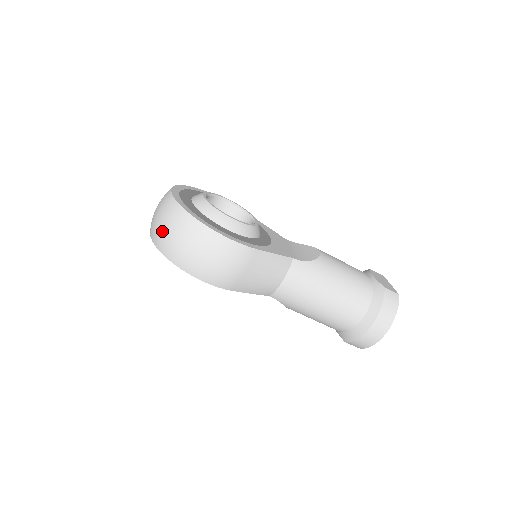
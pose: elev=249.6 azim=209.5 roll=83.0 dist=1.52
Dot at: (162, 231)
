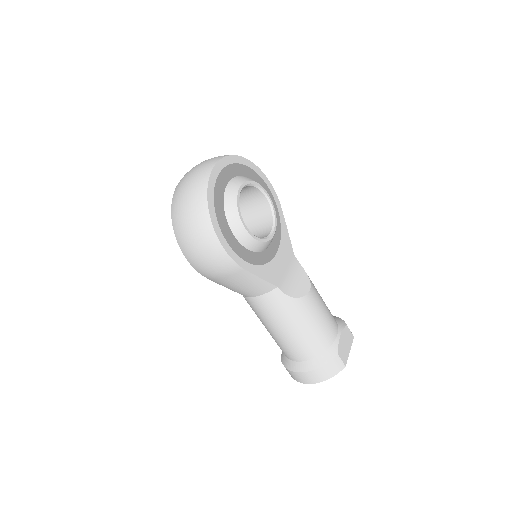
Dot at: (181, 198)
